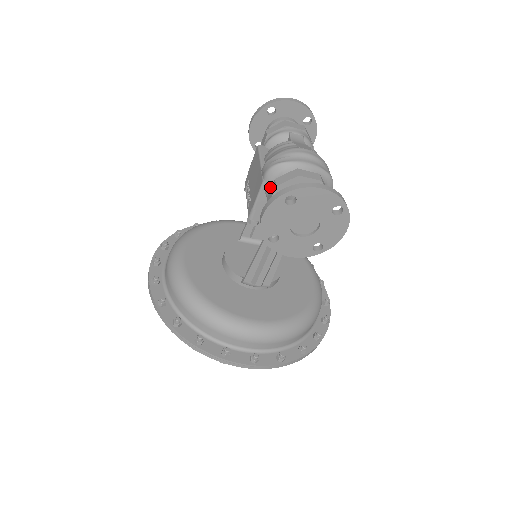
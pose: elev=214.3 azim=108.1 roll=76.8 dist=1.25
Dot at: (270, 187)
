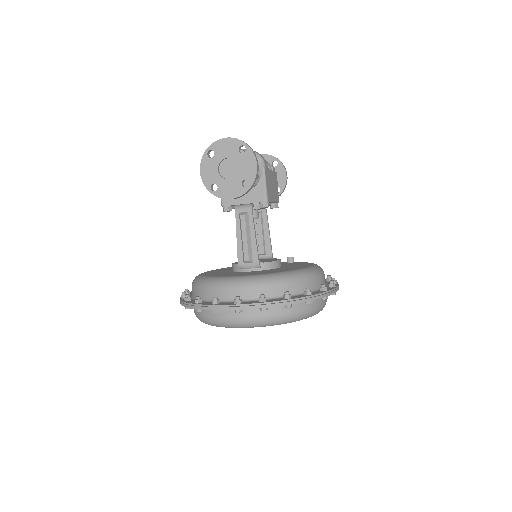
Dot at: occluded
